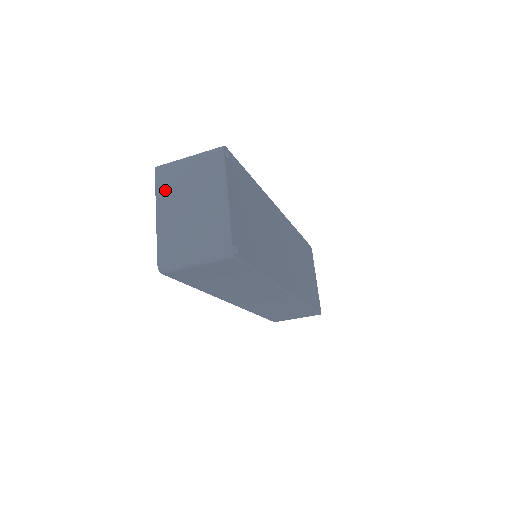
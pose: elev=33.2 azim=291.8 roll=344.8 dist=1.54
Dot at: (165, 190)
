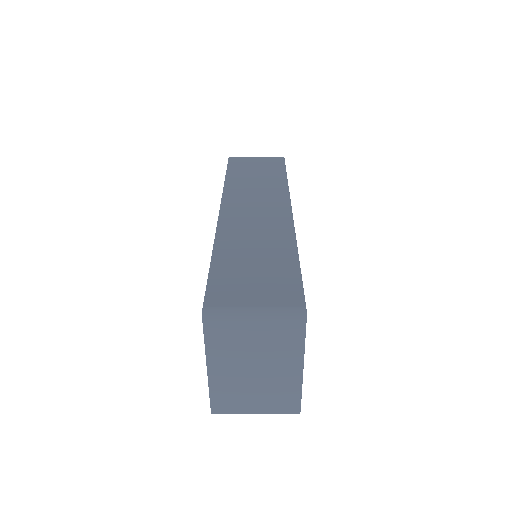
Dot at: (219, 347)
